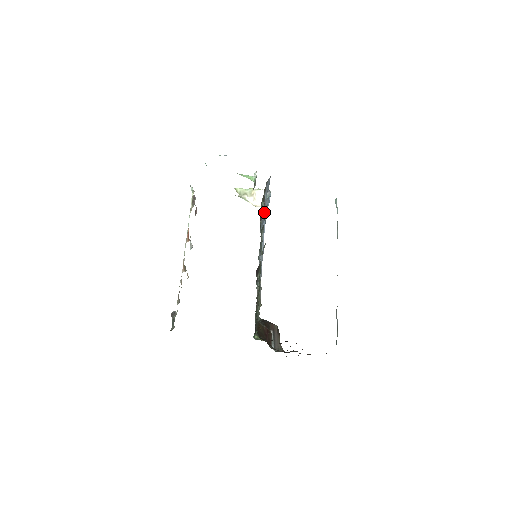
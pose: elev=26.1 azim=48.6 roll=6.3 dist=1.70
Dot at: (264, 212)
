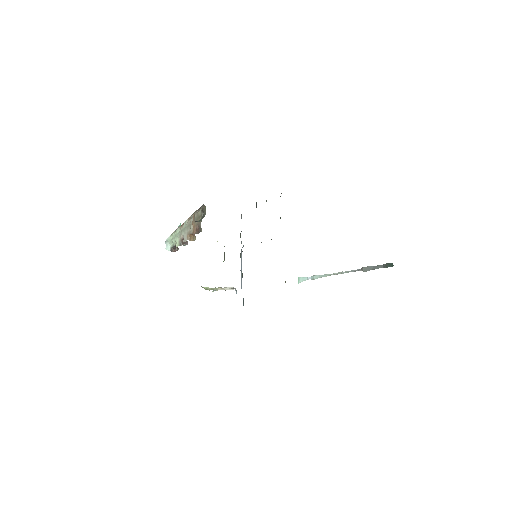
Dot at: occluded
